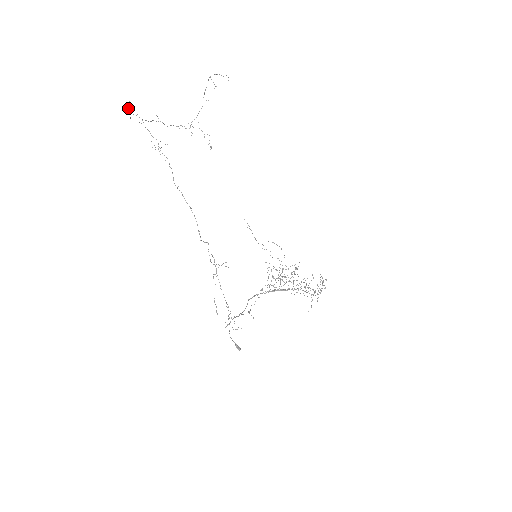
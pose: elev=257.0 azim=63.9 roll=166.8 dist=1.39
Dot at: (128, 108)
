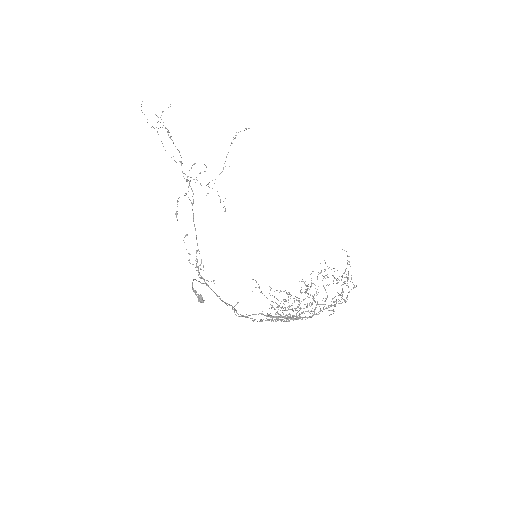
Dot at: occluded
